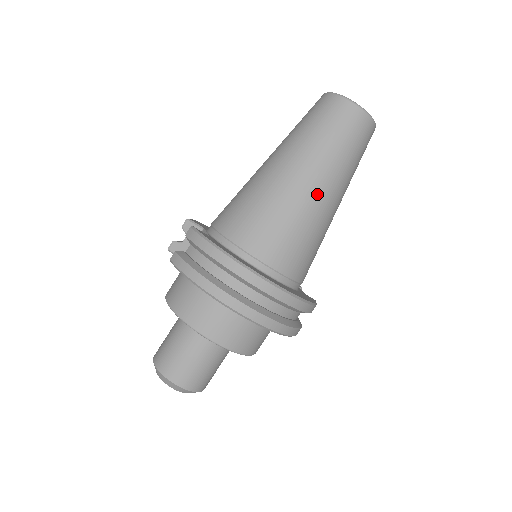
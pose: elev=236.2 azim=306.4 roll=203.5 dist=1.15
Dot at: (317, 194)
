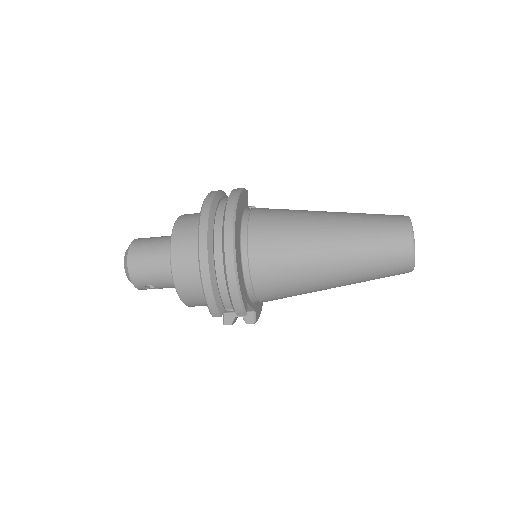
Dot at: (324, 237)
